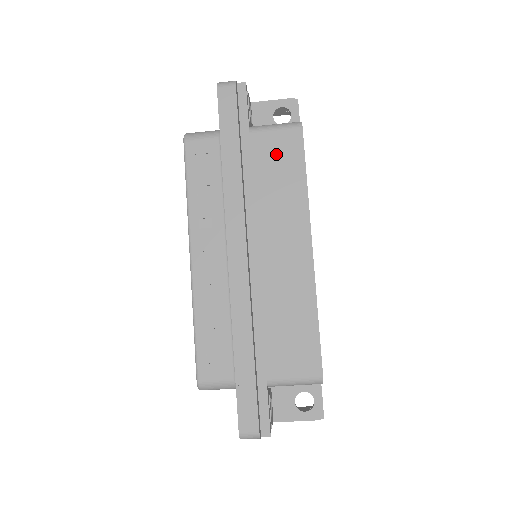
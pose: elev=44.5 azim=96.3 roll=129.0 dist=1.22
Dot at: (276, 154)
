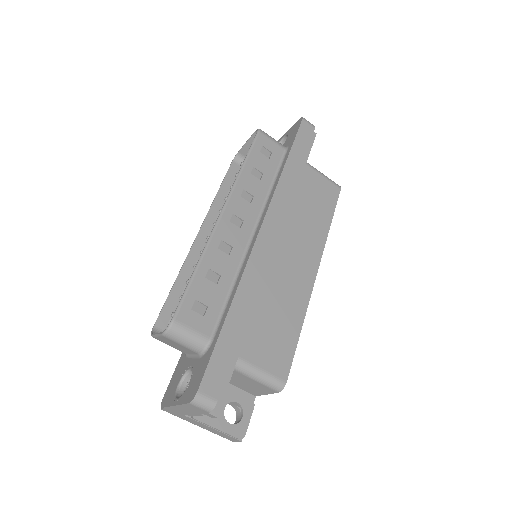
Dot at: (318, 191)
